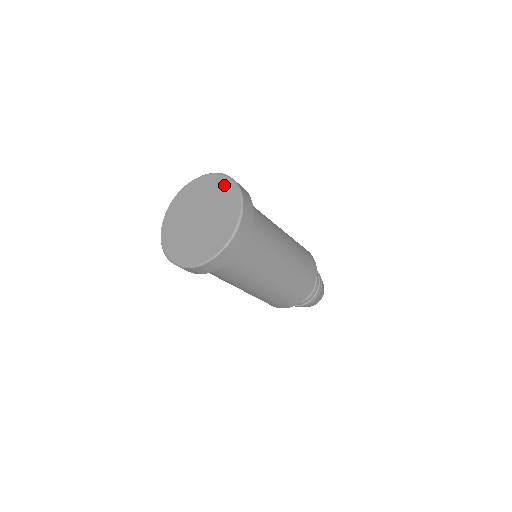
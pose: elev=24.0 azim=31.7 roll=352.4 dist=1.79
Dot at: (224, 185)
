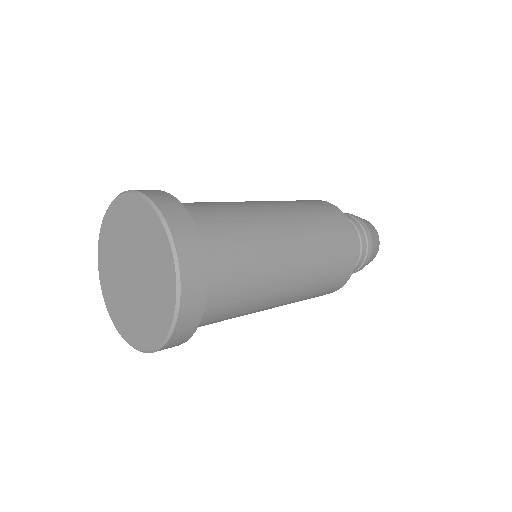
Dot at: (123, 208)
